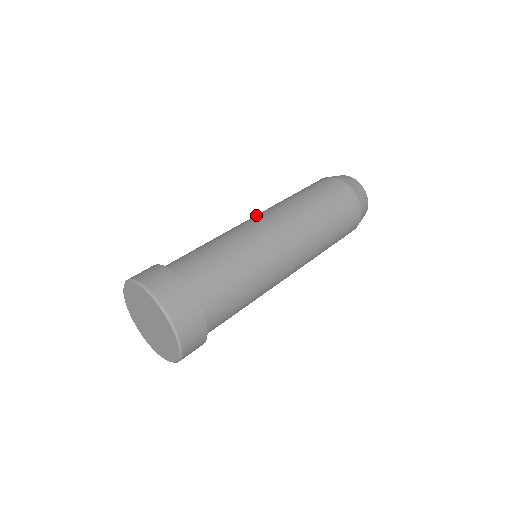
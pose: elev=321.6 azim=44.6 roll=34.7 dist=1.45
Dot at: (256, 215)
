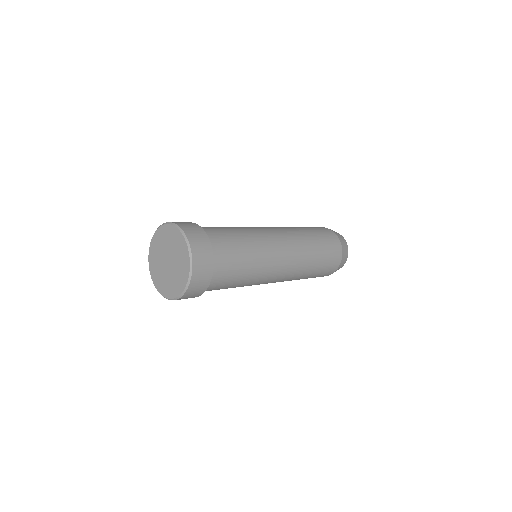
Dot at: (274, 228)
